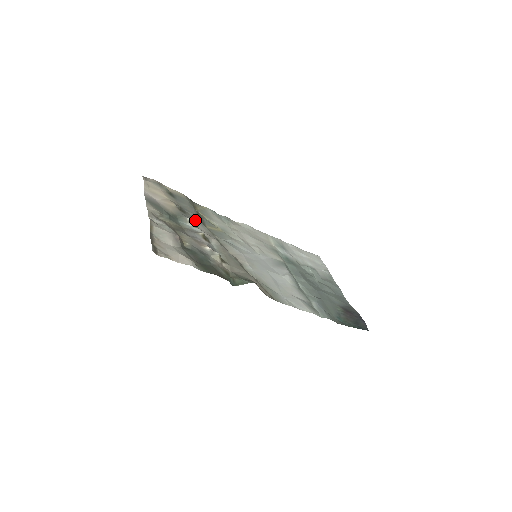
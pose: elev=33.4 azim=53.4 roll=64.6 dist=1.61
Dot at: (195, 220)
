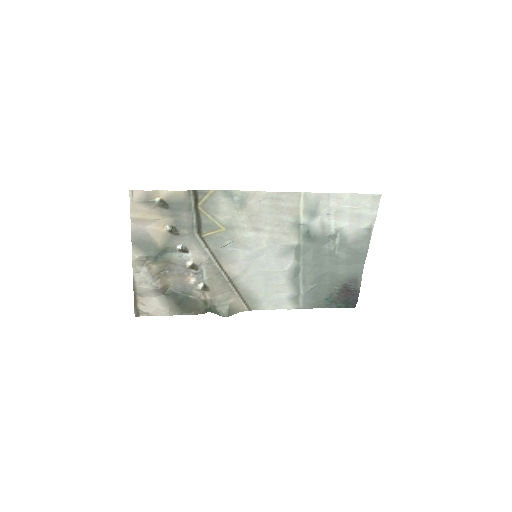
Dot at: (188, 239)
